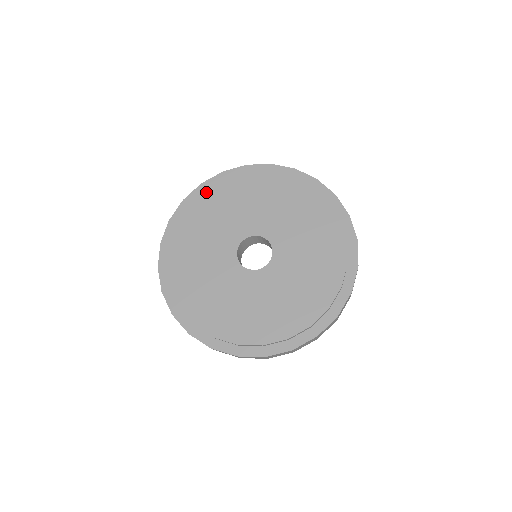
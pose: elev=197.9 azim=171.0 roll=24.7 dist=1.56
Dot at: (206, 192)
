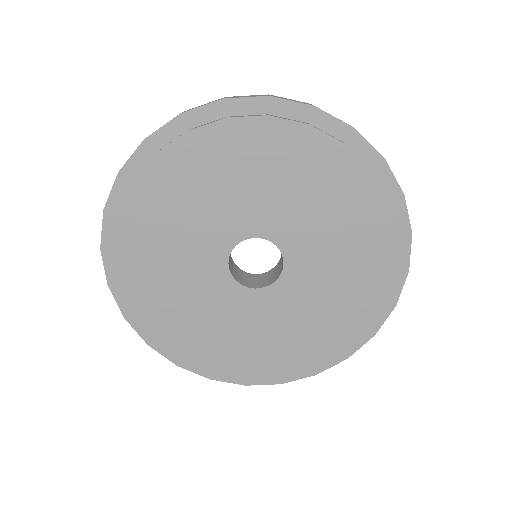
Dot at: (303, 131)
